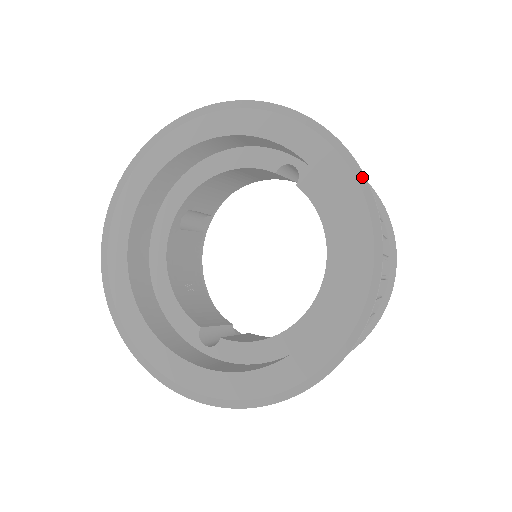
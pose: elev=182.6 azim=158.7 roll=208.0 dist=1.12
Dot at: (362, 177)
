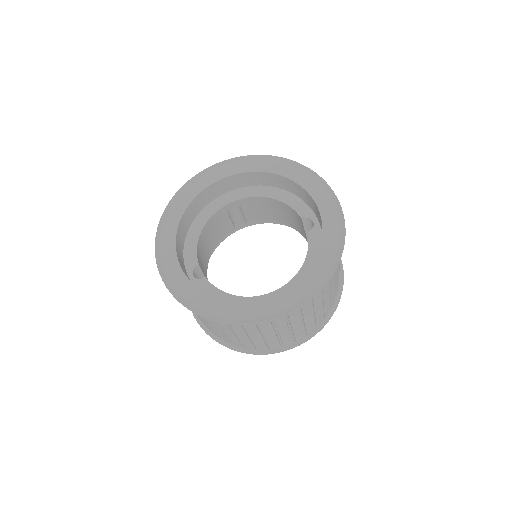
Dot at: (343, 245)
